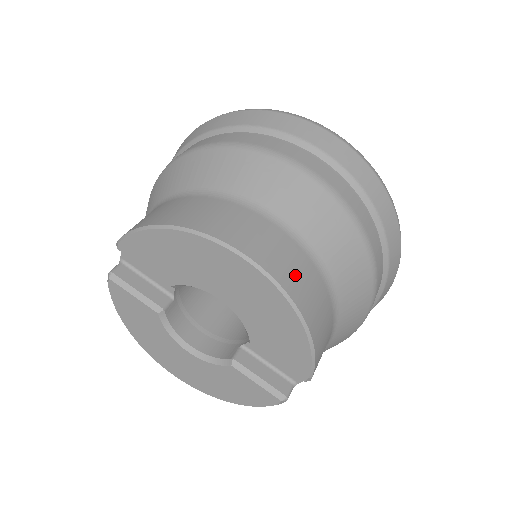
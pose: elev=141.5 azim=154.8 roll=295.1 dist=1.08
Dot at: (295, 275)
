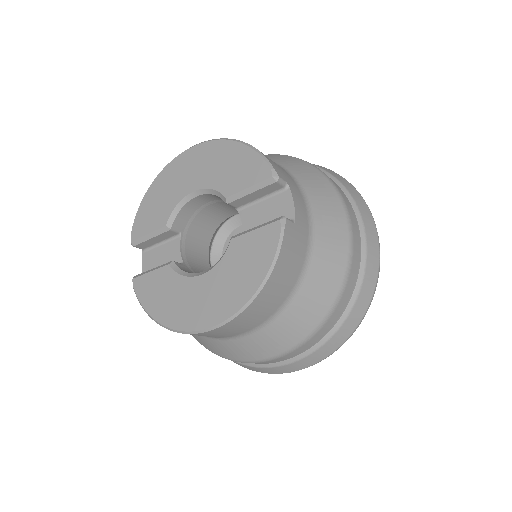
Dot at: occluded
